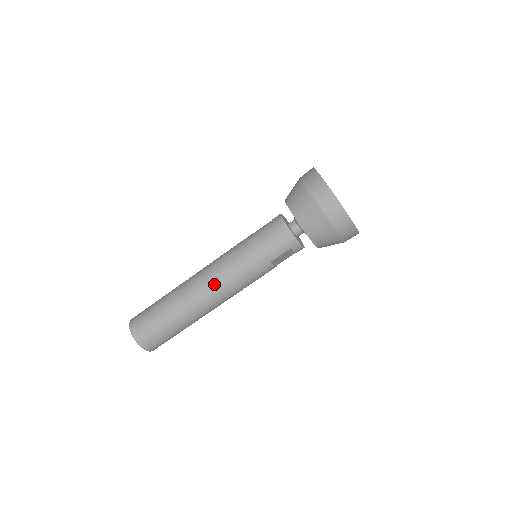
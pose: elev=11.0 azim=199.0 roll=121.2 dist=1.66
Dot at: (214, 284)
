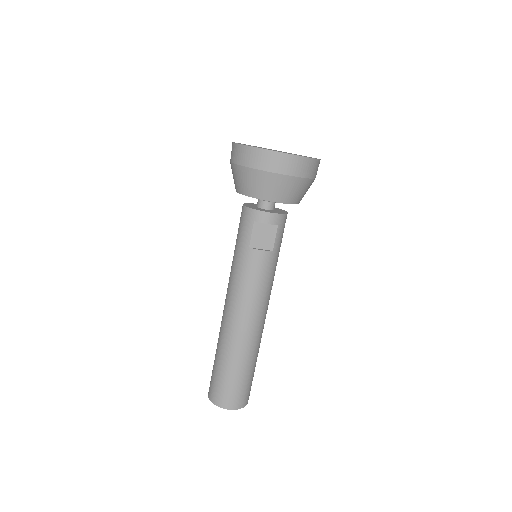
Dot at: (227, 302)
